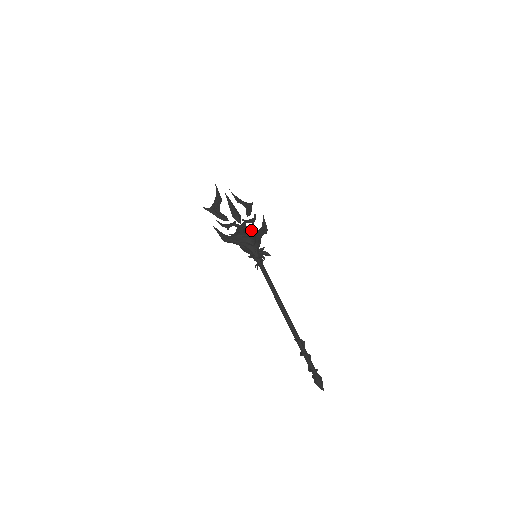
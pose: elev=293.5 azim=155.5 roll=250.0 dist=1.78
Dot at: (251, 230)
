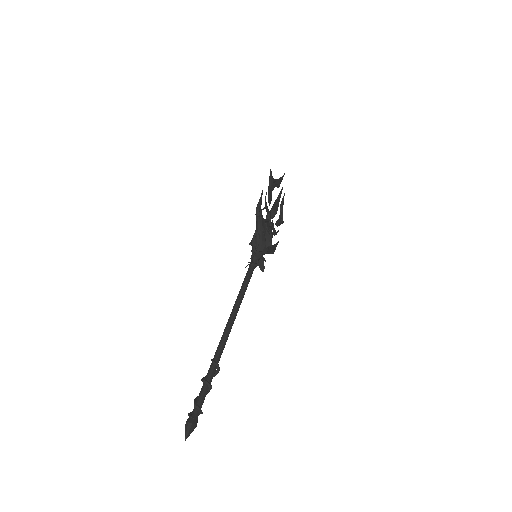
Dot at: occluded
